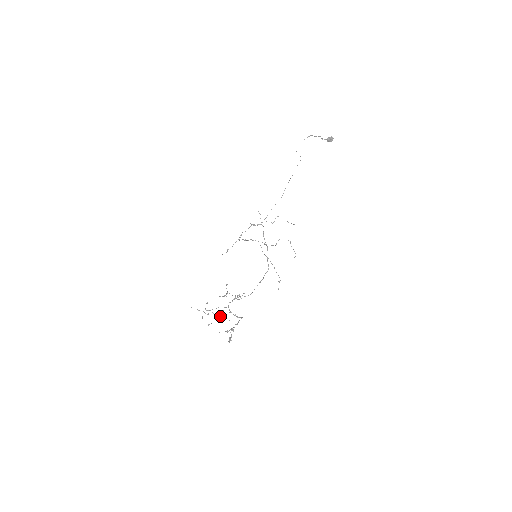
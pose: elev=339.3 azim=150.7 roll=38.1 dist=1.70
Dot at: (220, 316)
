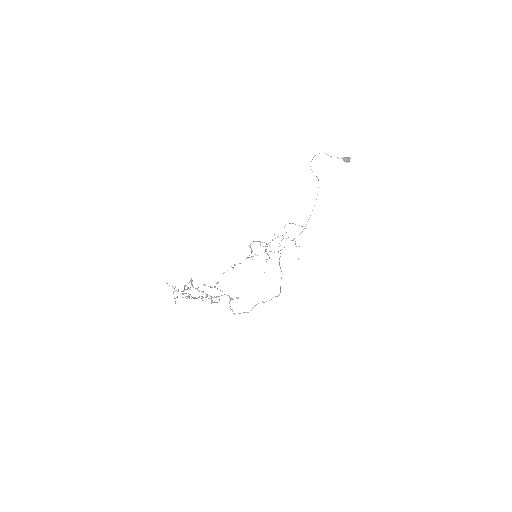
Dot at: occluded
